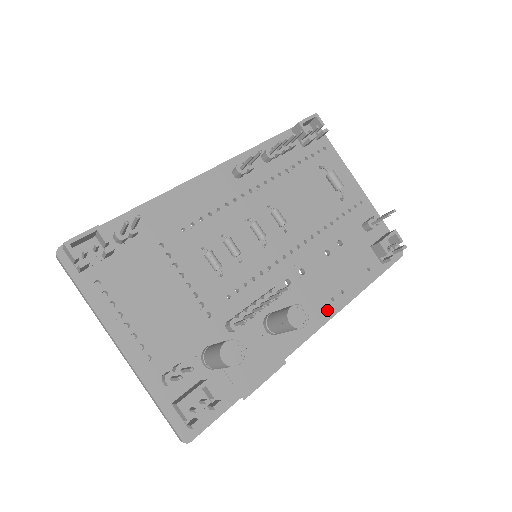
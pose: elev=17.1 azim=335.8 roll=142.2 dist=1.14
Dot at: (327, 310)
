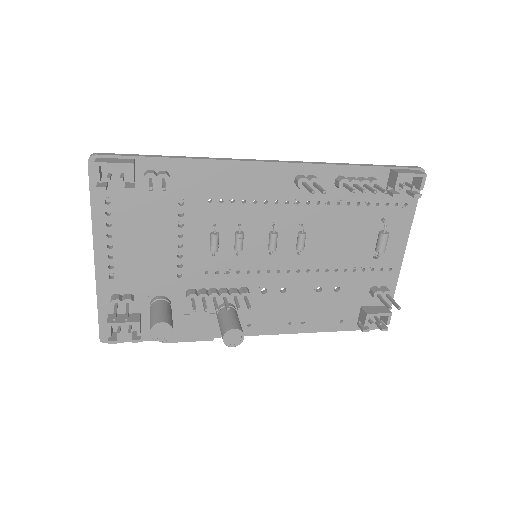
Dot at: (278, 327)
